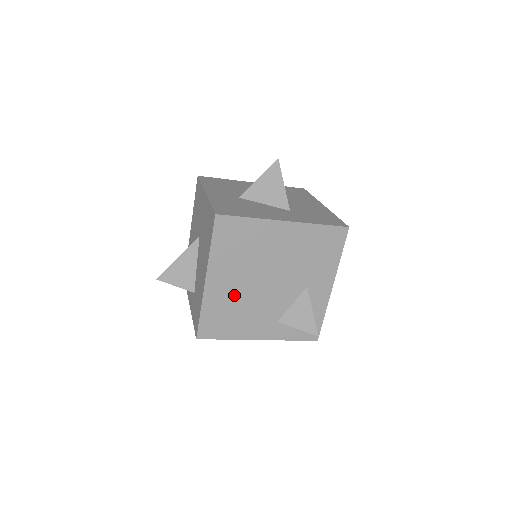
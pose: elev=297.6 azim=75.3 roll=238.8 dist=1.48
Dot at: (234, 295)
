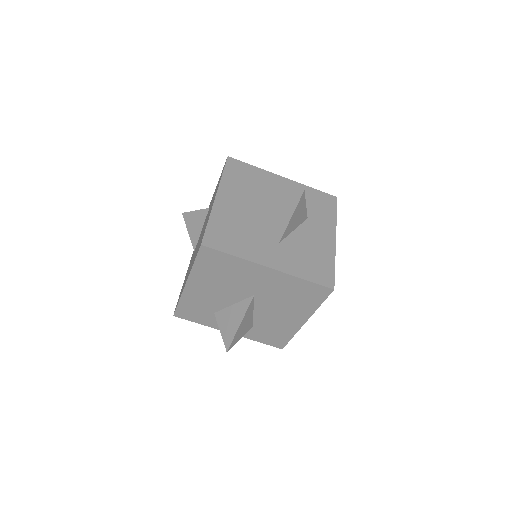
Dot at: occluded
